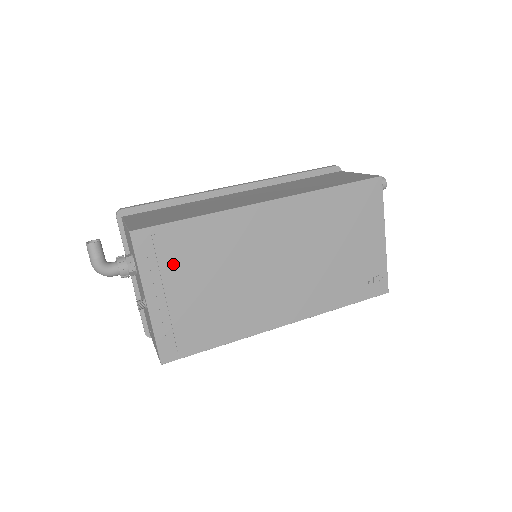
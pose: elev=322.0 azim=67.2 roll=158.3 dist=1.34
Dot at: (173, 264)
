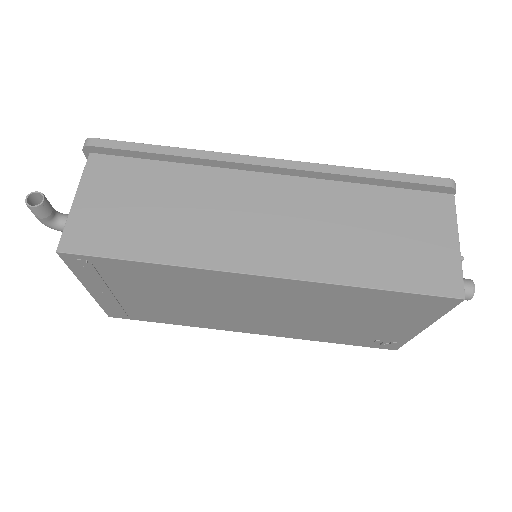
Dot at: (118, 280)
